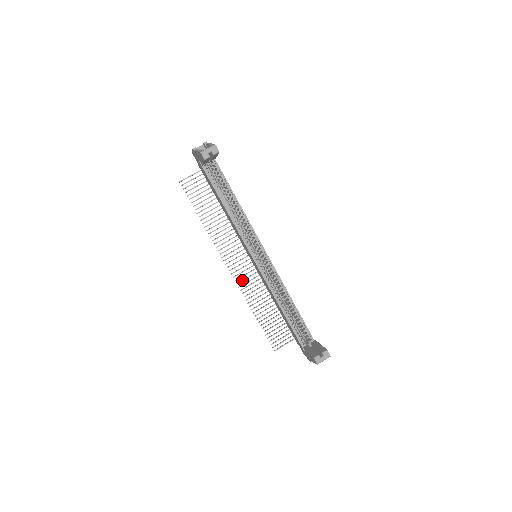
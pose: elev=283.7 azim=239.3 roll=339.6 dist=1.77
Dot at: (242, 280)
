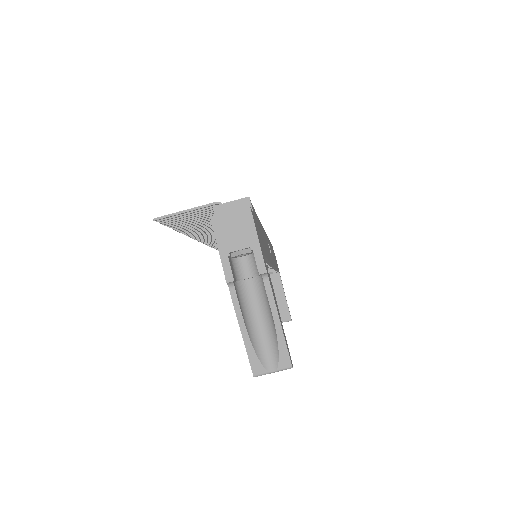
Dot at: occluded
